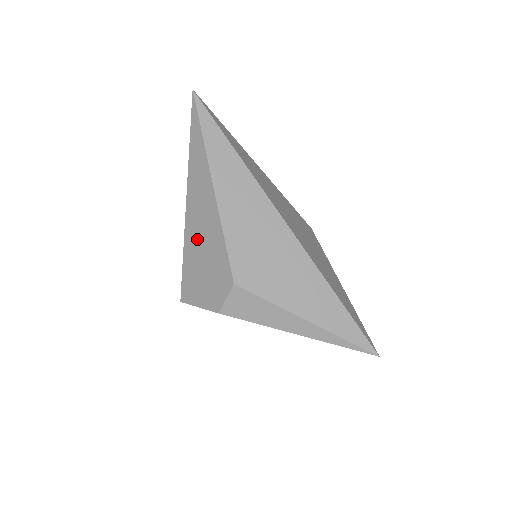
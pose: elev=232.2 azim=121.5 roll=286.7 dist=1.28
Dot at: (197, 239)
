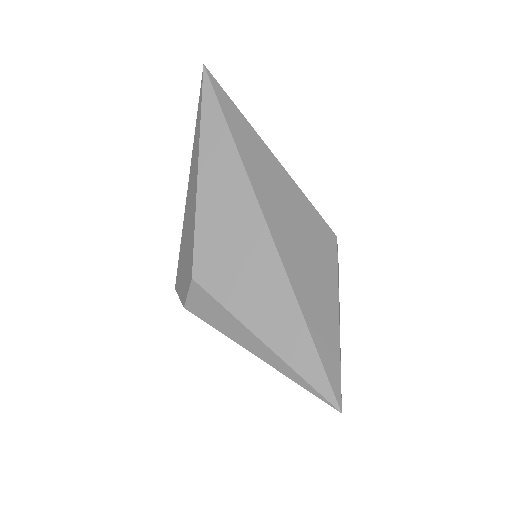
Dot at: (186, 225)
